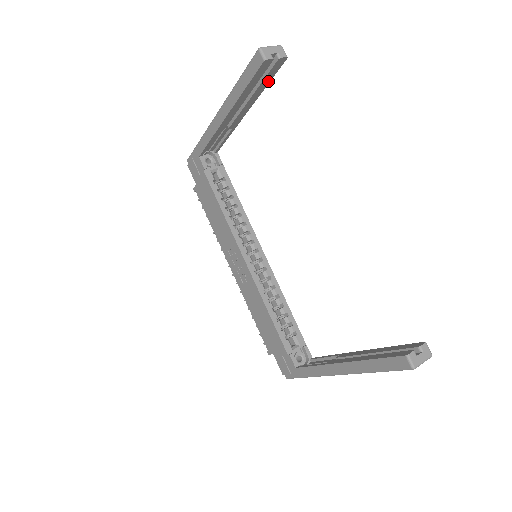
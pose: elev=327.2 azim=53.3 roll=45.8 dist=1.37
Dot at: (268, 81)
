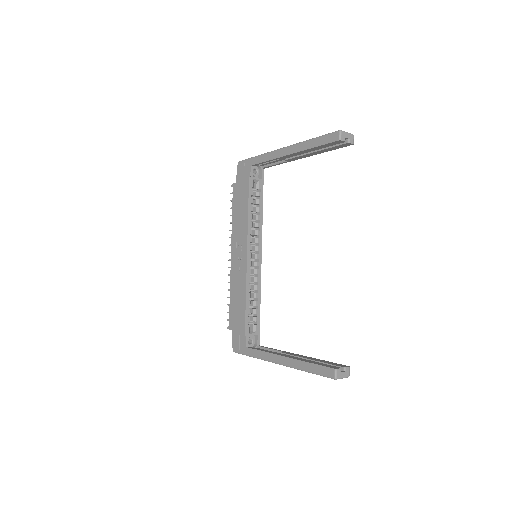
Dot at: (332, 149)
